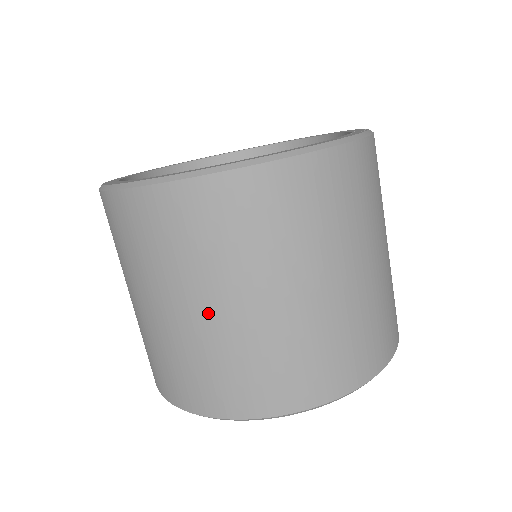
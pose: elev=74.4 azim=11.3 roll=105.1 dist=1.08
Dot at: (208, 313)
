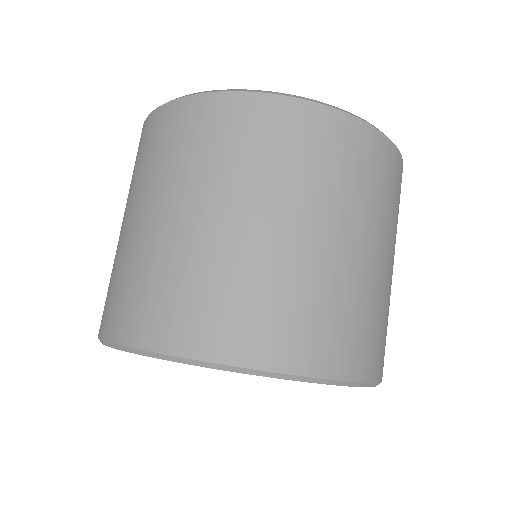
Dot at: (191, 220)
